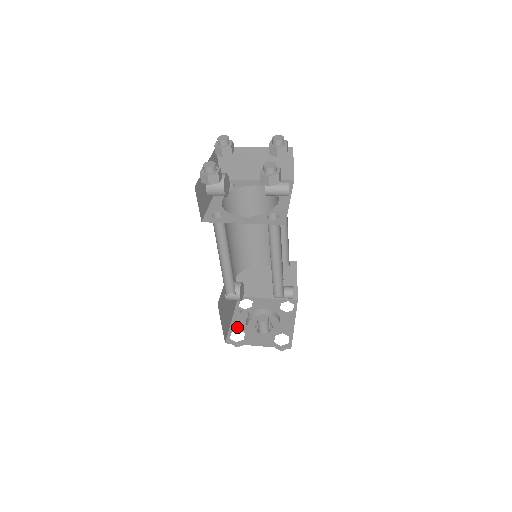
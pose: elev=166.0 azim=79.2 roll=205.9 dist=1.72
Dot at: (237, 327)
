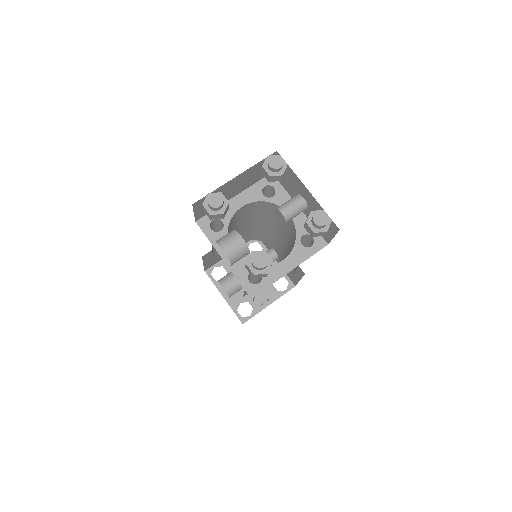
Dot at: (236, 302)
